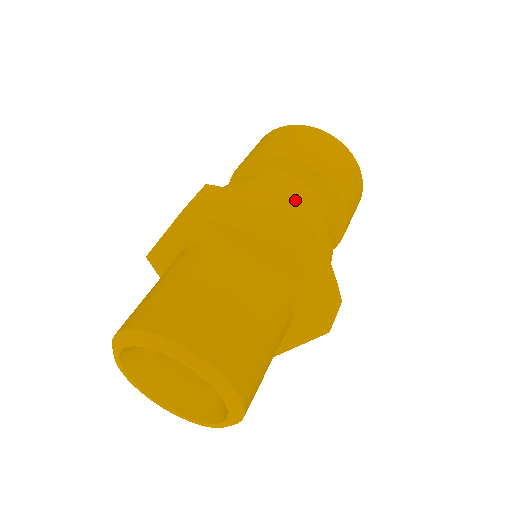
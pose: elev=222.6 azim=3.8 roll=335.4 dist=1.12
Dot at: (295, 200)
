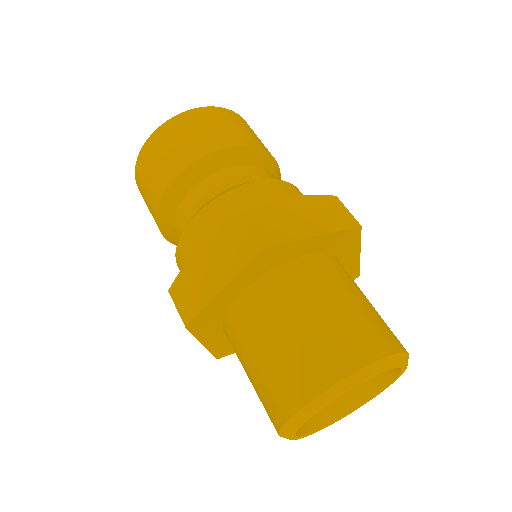
Dot at: (216, 205)
